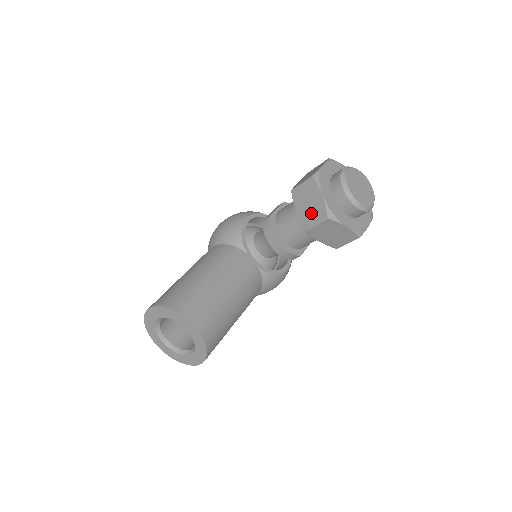
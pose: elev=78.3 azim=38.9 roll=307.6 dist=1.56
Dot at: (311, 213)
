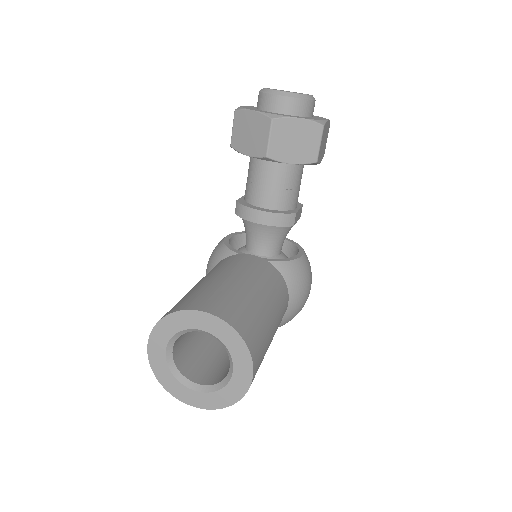
Dot at: (257, 137)
